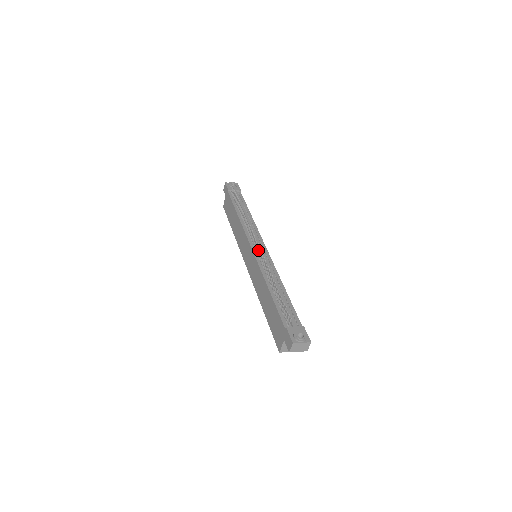
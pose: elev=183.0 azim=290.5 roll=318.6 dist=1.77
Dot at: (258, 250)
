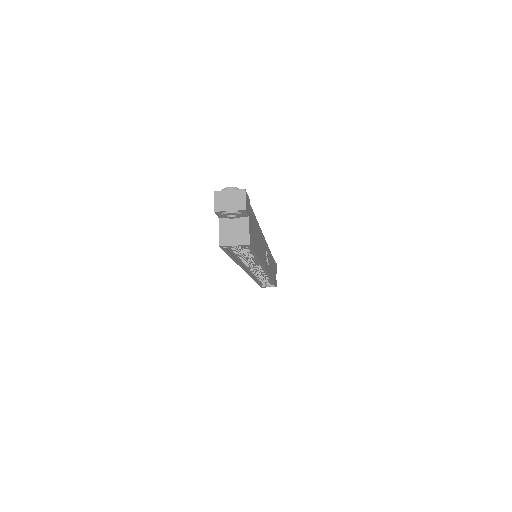
Dot at: occluded
